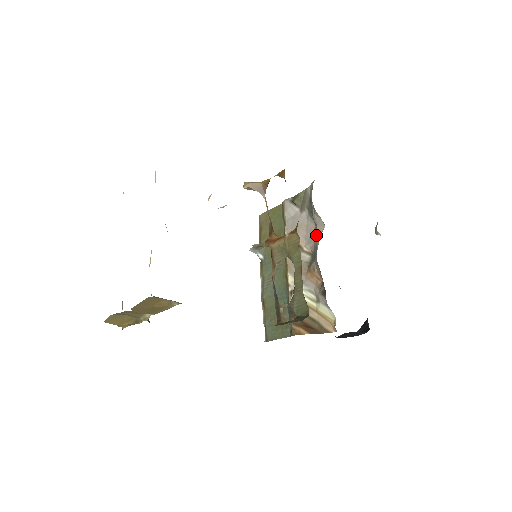
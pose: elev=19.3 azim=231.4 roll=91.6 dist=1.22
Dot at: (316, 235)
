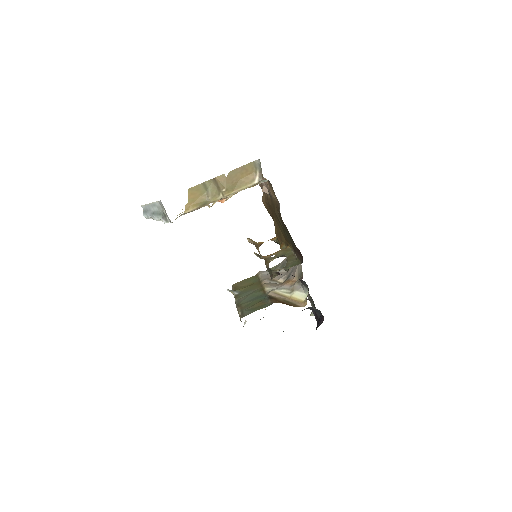
Dot at: (290, 269)
